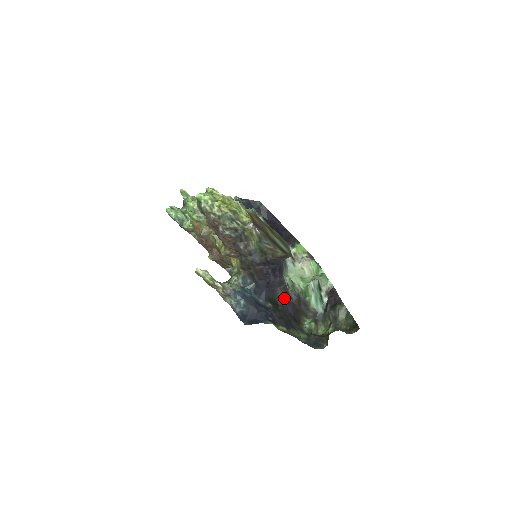
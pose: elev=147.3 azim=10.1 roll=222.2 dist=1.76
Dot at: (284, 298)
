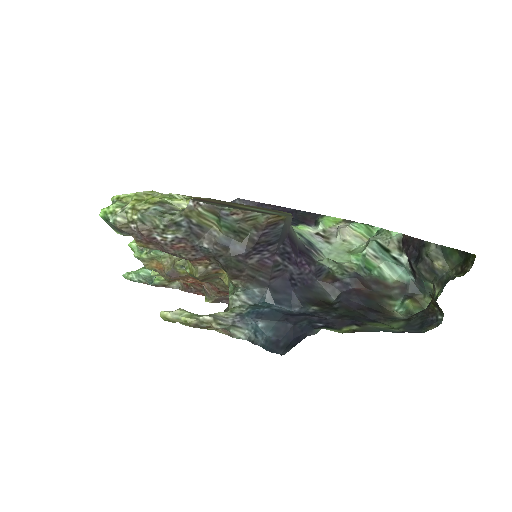
Dot at: (335, 290)
